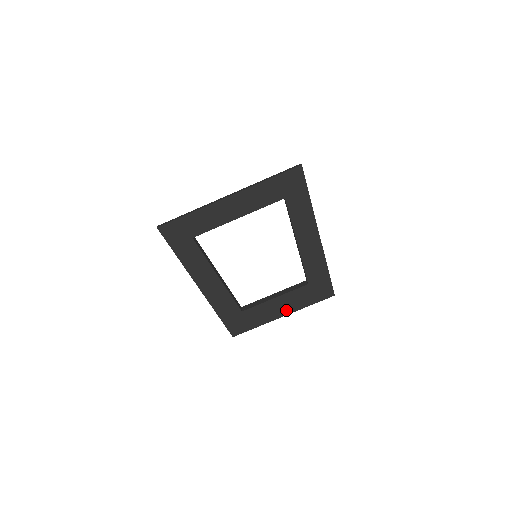
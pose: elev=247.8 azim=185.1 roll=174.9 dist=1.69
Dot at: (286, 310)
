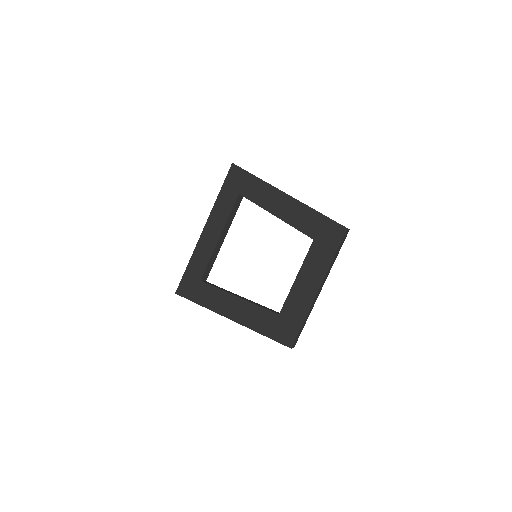
Dot at: (316, 281)
